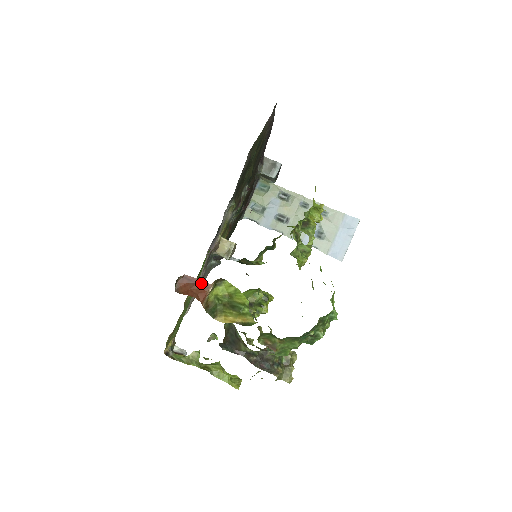
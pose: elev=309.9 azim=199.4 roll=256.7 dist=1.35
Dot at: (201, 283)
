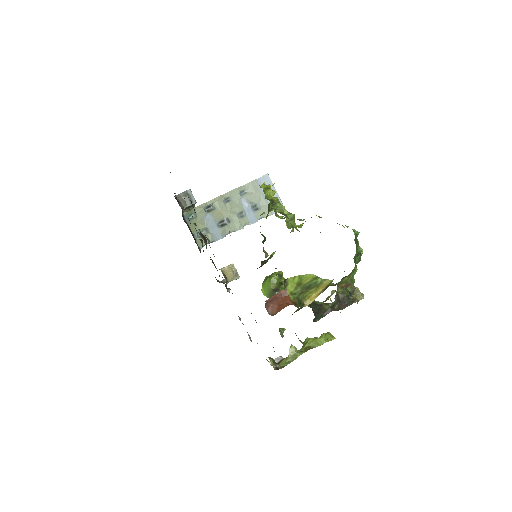
Dot at: (279, 295)
